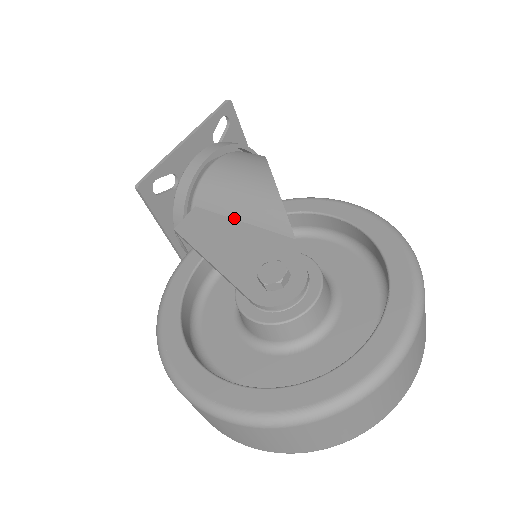
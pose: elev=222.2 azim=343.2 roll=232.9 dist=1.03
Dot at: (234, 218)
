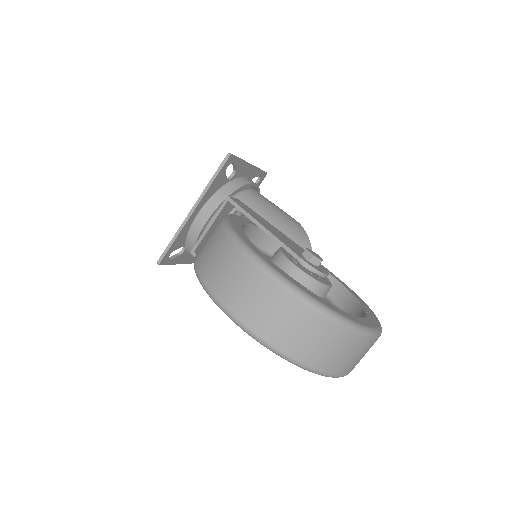
Dot at: (269, 222)
